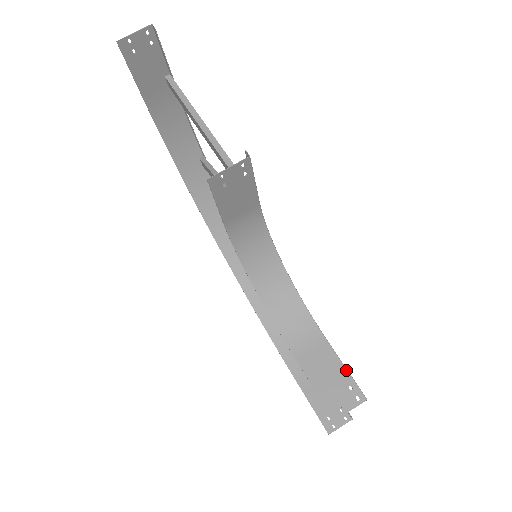
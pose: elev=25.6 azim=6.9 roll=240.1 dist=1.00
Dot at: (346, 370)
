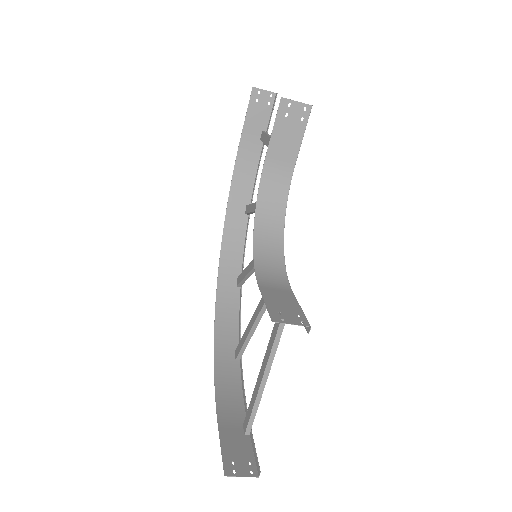
Dot at: (300, 308)
